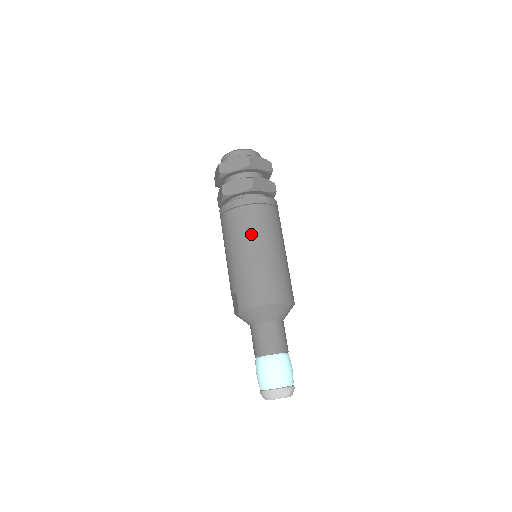
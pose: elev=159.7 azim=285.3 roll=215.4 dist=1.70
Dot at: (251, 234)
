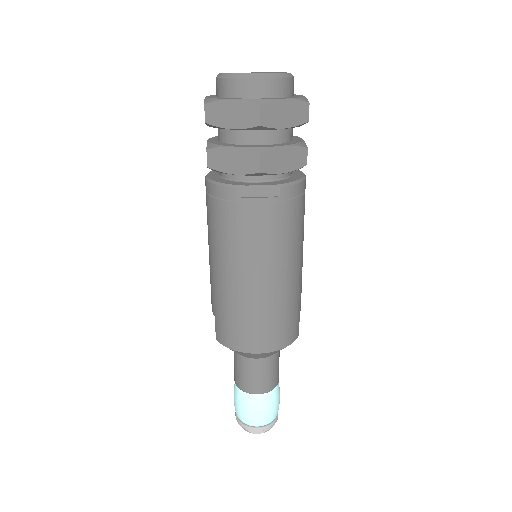
Dot at: (244, 253)
